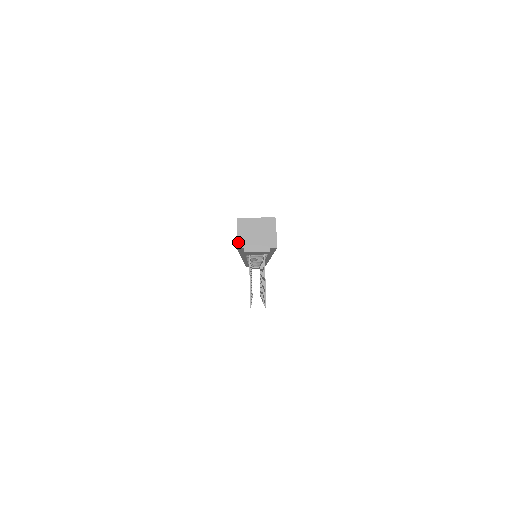
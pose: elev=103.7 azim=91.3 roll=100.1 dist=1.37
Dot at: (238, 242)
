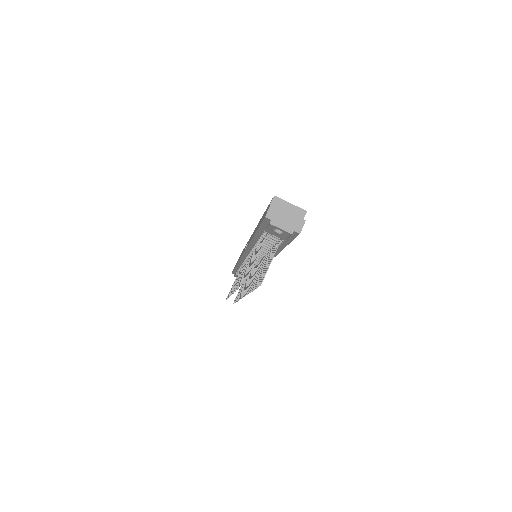
Dot at: (268, 212)
